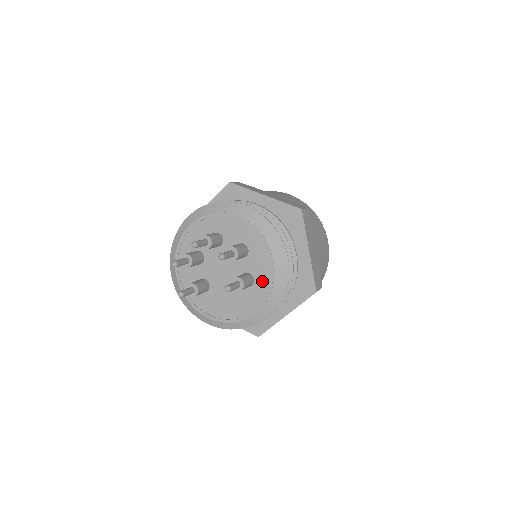
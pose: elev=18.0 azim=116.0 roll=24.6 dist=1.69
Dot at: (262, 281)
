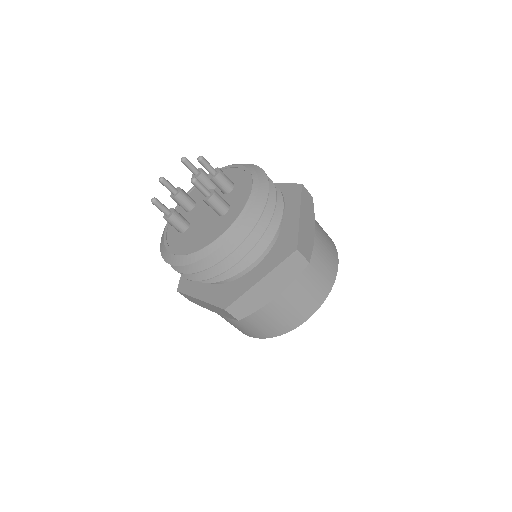
Dot at: (236, 207)
